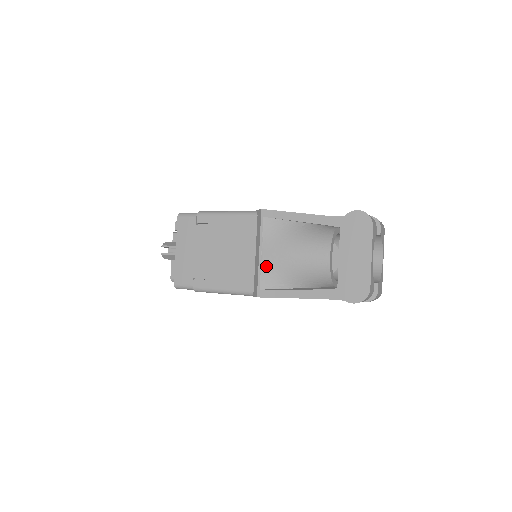
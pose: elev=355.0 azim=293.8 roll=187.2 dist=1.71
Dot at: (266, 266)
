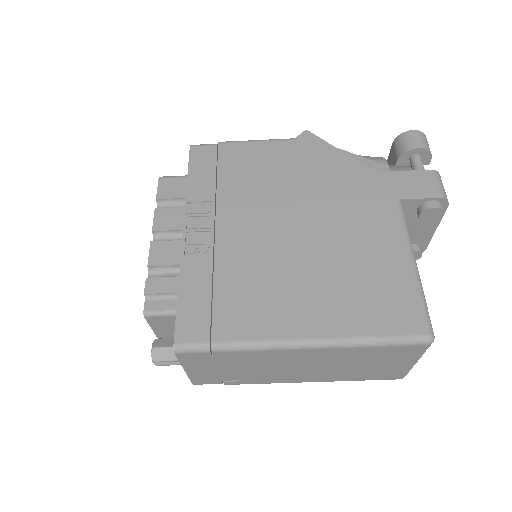
Dot at: occluded
